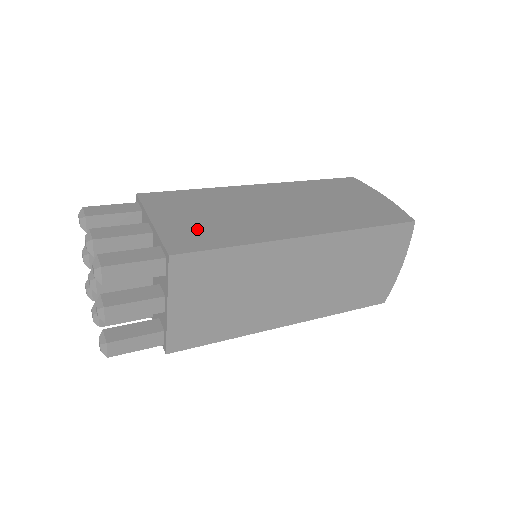
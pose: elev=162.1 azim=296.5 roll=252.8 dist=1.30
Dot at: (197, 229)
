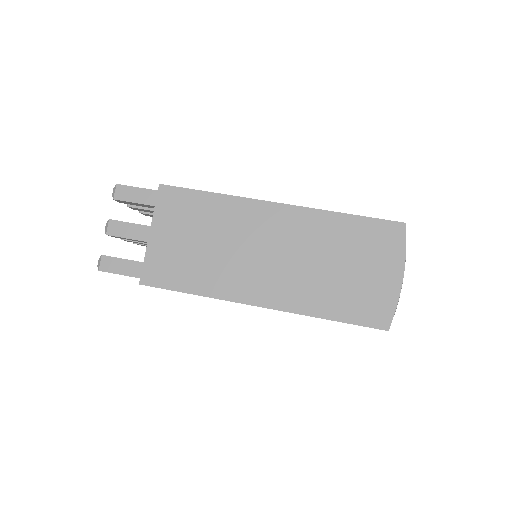
Dot at: (176, 259)
